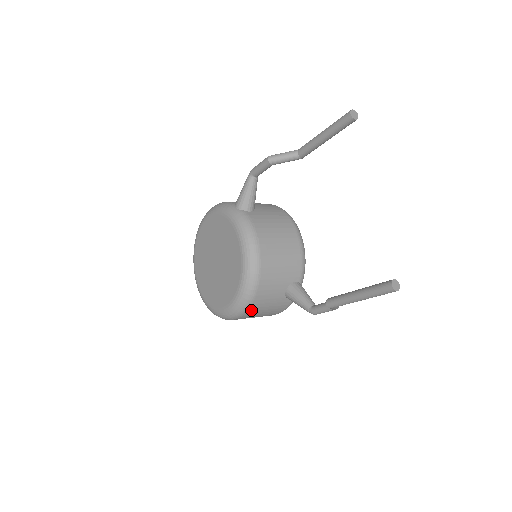
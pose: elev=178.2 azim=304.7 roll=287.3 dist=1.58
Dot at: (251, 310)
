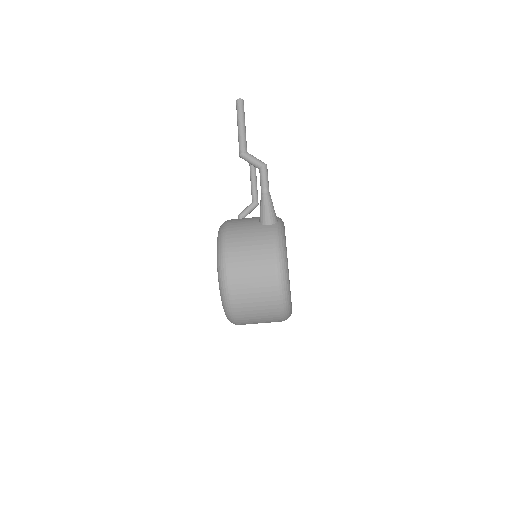
Dot at: (231, 238)
